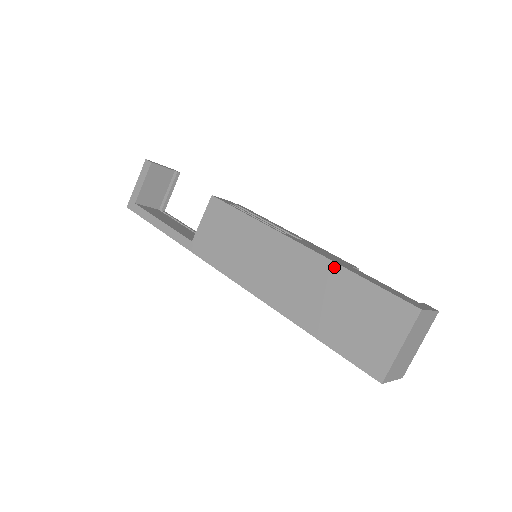
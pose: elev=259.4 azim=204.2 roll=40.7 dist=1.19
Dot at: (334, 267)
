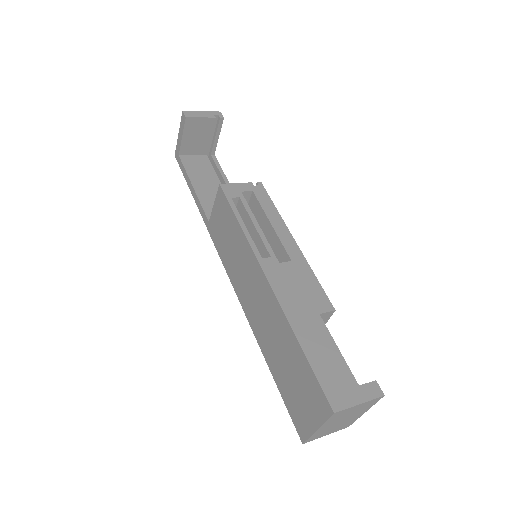
Dot at: (286, 323)
